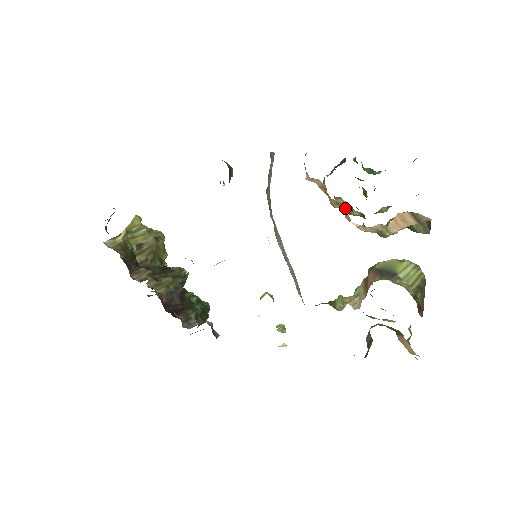
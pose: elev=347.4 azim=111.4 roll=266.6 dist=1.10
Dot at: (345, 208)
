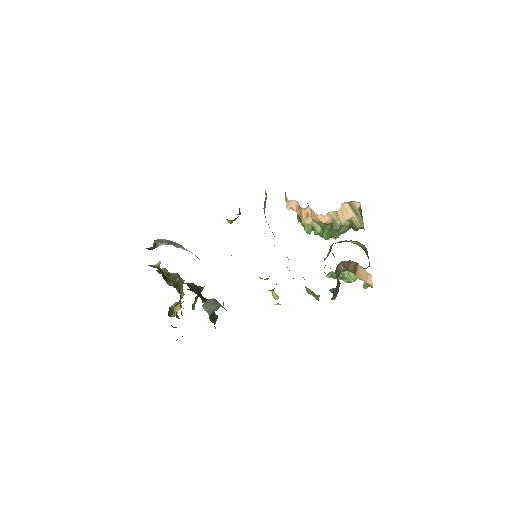
Dot at: (312, 226)
